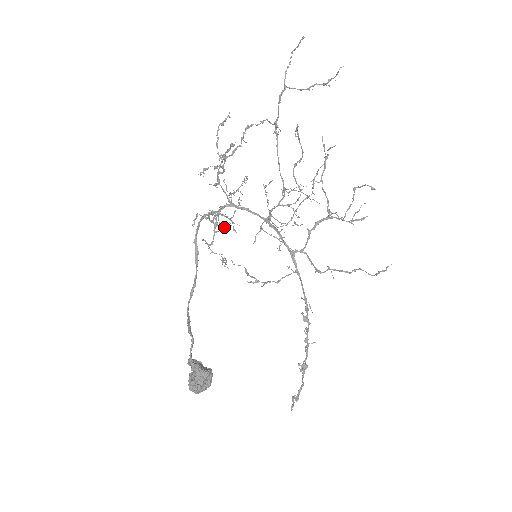
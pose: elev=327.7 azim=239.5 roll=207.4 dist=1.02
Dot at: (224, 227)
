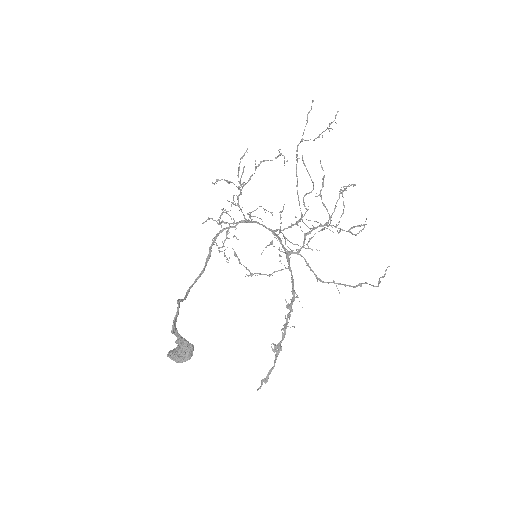
Dot at: (236, 237)
